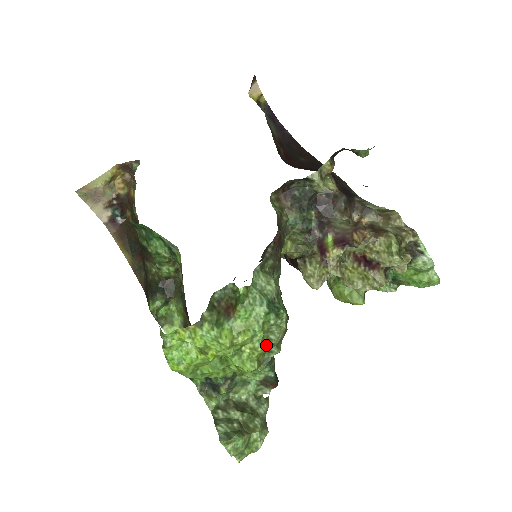
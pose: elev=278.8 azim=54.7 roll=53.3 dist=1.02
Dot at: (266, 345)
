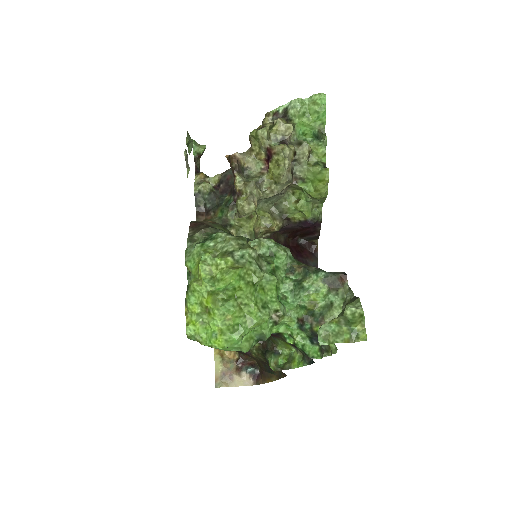
Dot at: (225, 256)
